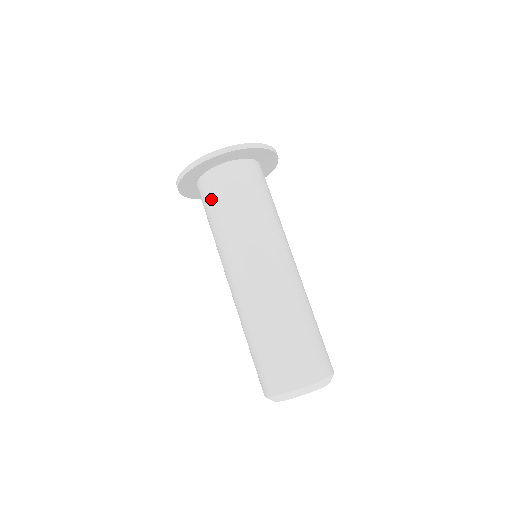
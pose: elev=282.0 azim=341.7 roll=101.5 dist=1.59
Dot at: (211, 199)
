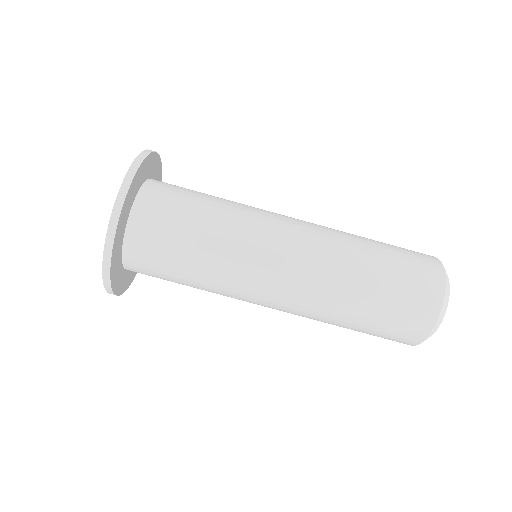
Dot at: (160, 274)
